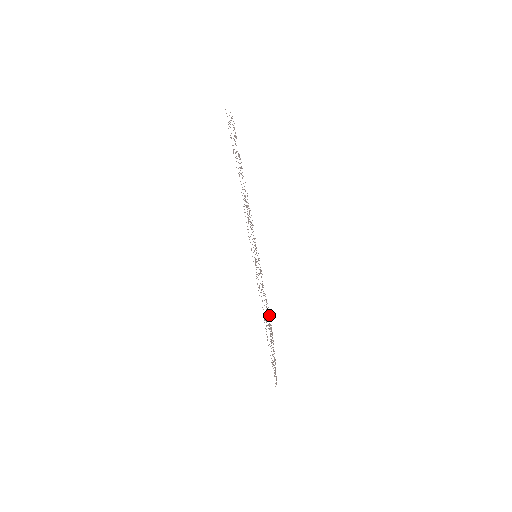
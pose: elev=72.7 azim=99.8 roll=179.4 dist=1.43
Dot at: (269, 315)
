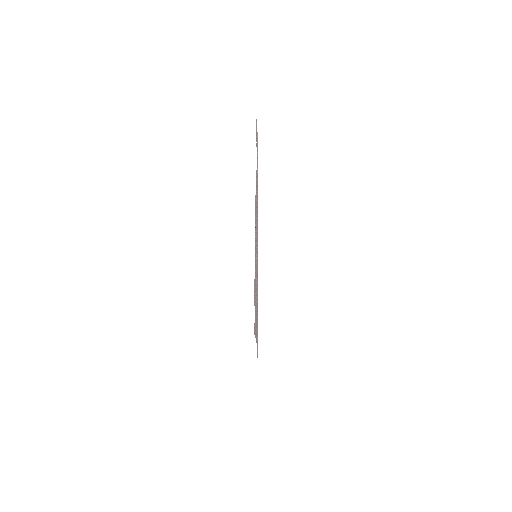
Dot at: occluded
